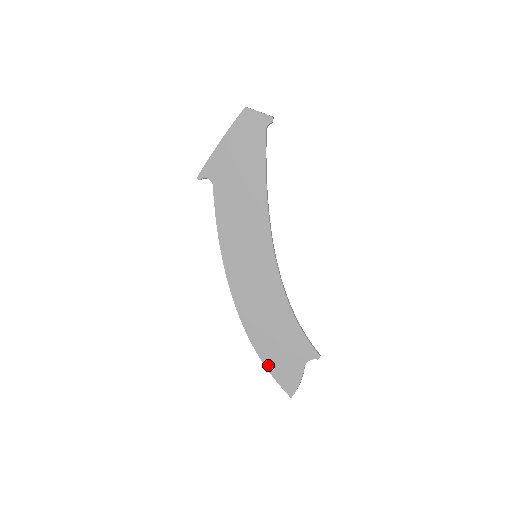
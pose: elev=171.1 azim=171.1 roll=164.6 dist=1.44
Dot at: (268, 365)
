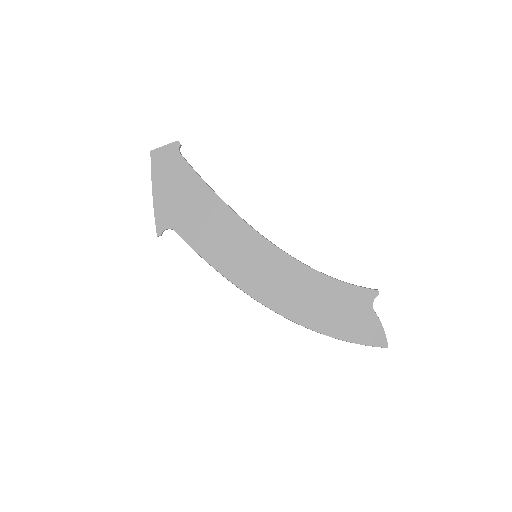
Dot at: (345, 337)
